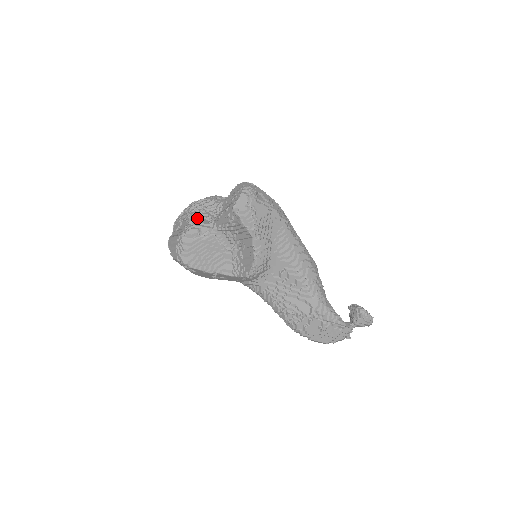
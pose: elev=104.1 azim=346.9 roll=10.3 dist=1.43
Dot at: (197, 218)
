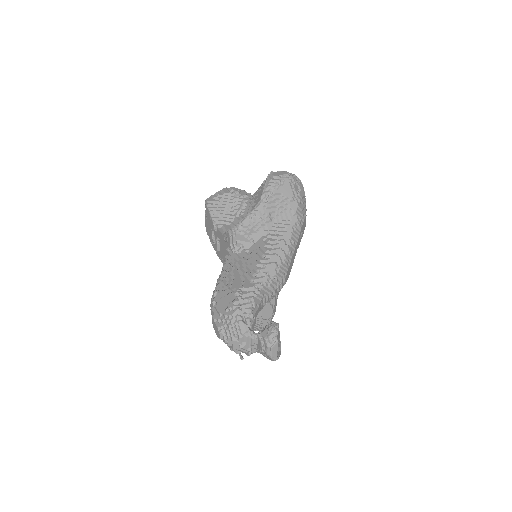
Dot at: (249, 194)
